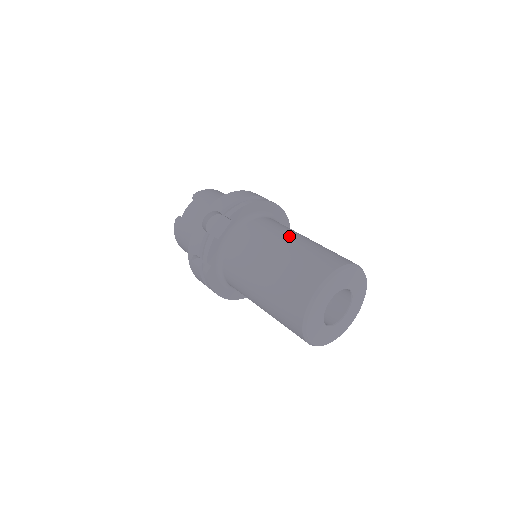
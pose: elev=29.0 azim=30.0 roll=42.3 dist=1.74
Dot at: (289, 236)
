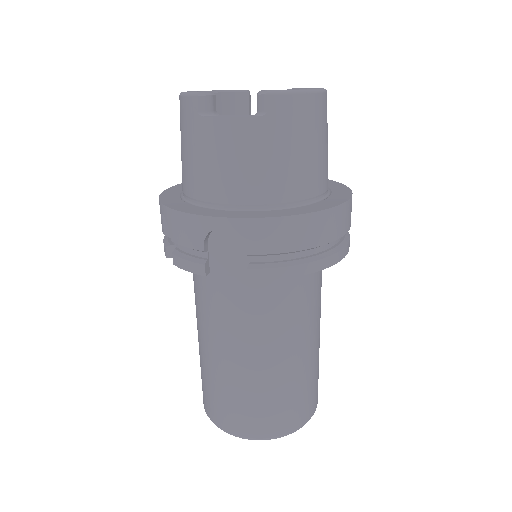
Dot at: (292, 346)
